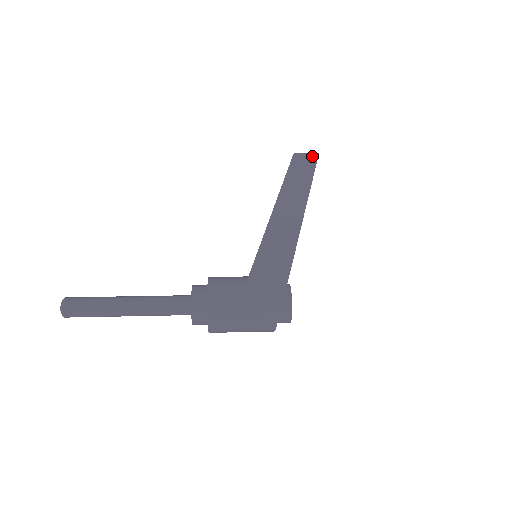
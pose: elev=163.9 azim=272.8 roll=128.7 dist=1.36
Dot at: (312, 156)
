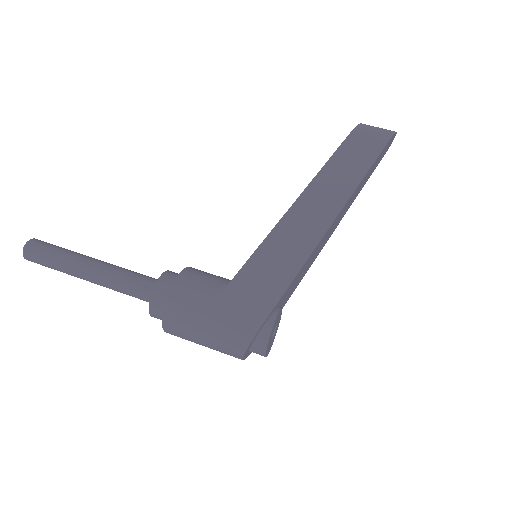
Dot at: (381, 136)
